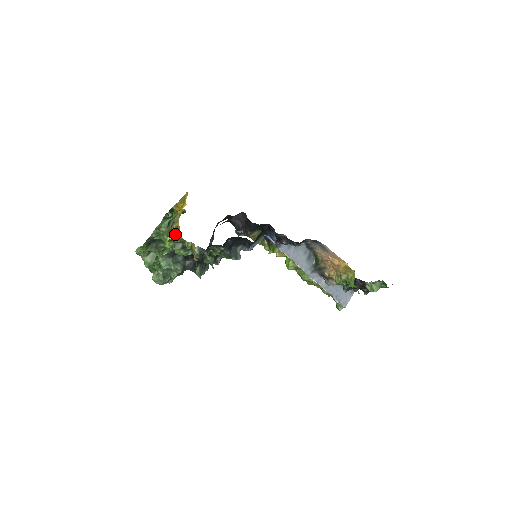
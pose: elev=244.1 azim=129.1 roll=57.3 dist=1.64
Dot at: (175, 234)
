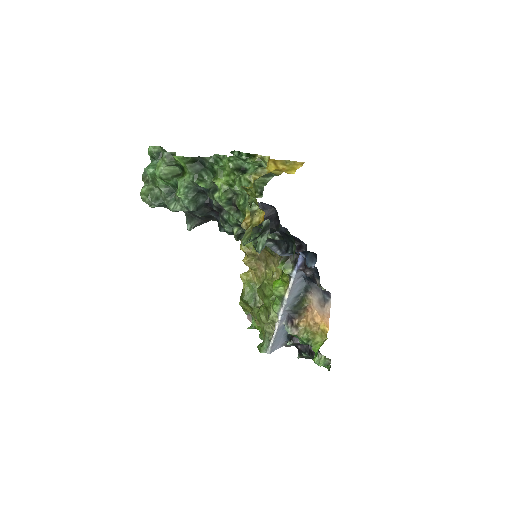
Dot at: (243, 182)
